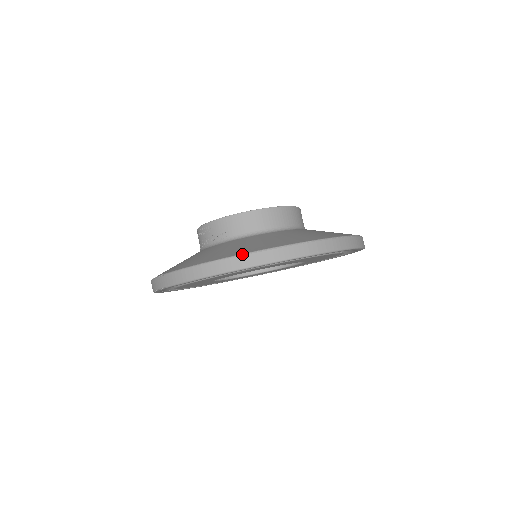
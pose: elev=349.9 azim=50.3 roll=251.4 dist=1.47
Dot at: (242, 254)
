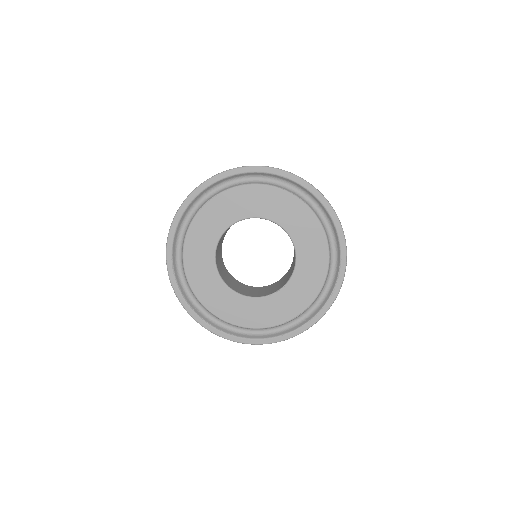
Dot at: occluded
